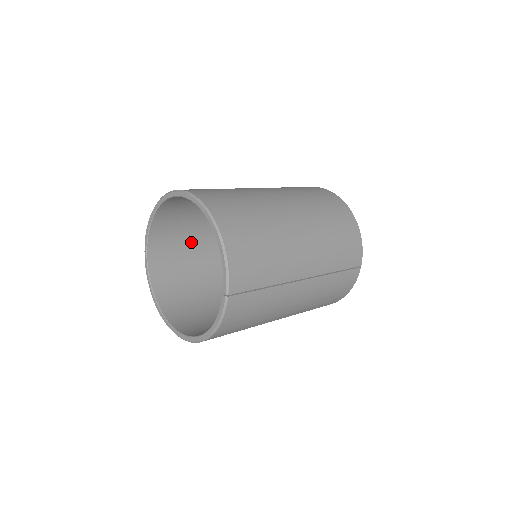
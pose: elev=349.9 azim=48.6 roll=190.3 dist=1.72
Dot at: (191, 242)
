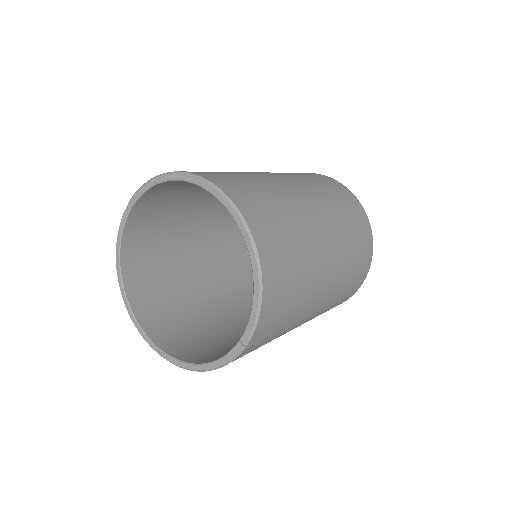
Dot at: (178, 213)
